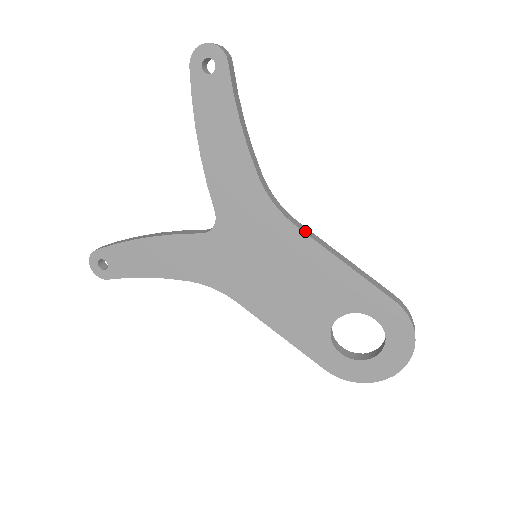
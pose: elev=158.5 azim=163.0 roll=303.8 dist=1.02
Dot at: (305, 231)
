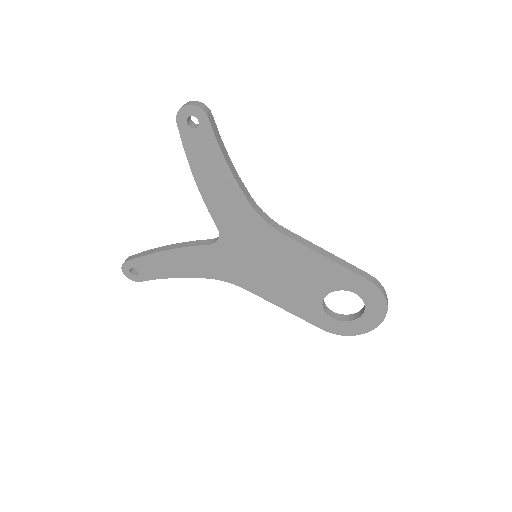
Dot at: (292, 237)
